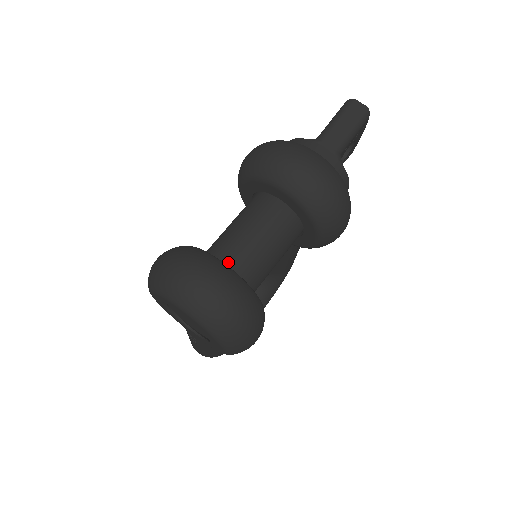
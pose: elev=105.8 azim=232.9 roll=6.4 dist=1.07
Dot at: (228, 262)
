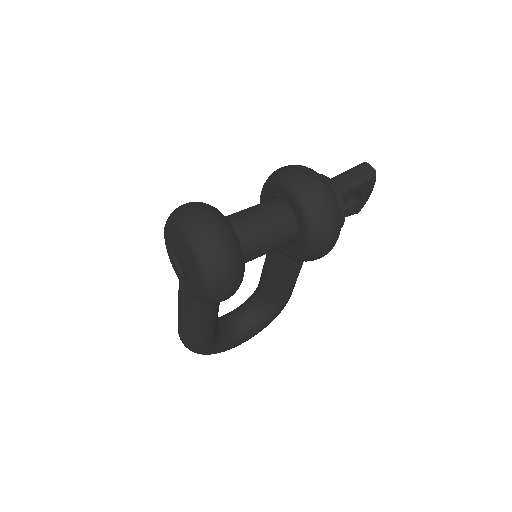
Dot at: occluded
